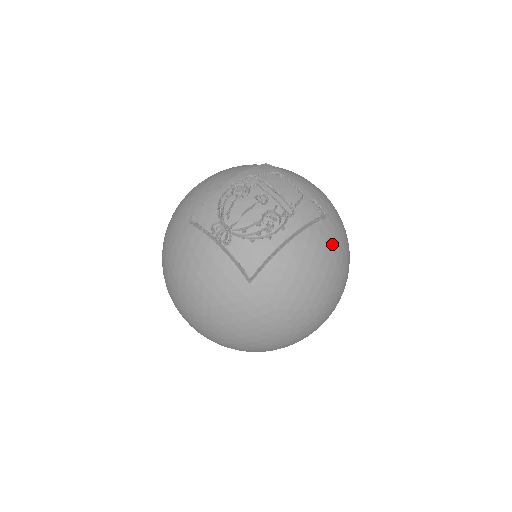
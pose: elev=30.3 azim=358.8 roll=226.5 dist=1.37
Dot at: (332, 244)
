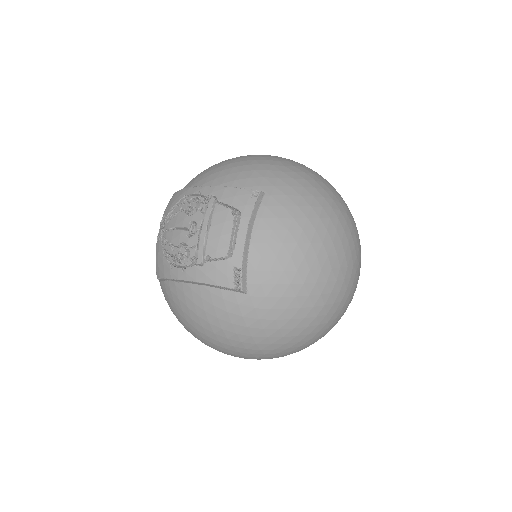
Dot at: (235, 318)
